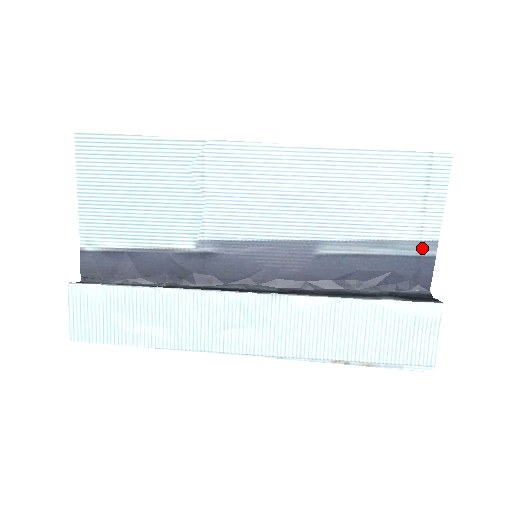
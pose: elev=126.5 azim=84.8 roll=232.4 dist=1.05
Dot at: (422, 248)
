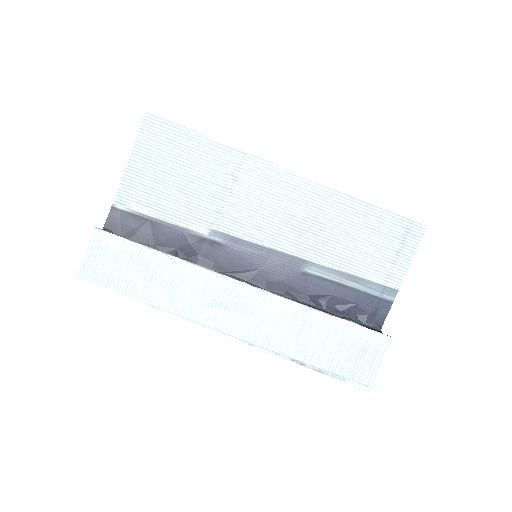
Dot at: (385, 292)
